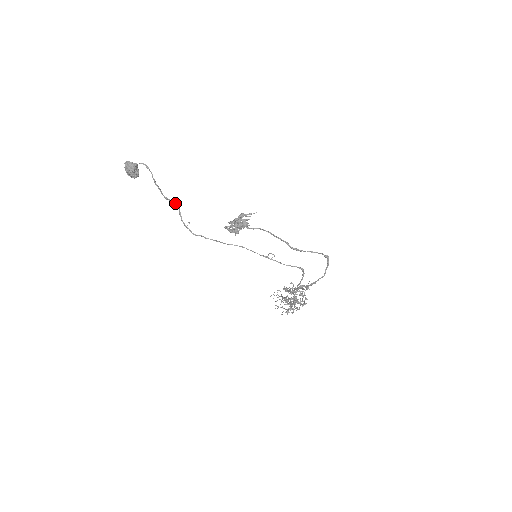
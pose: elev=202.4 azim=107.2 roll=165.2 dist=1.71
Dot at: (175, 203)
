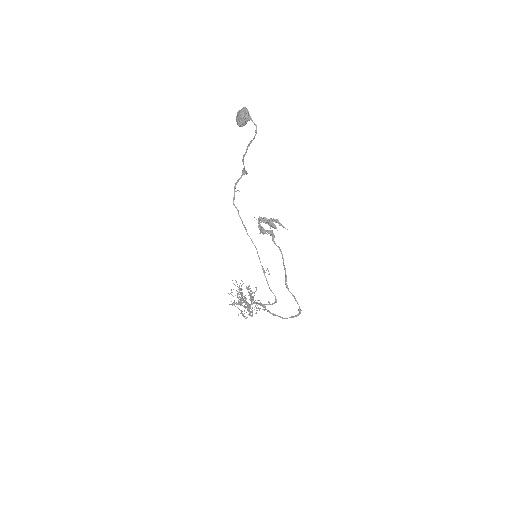
Dot at: occluded
